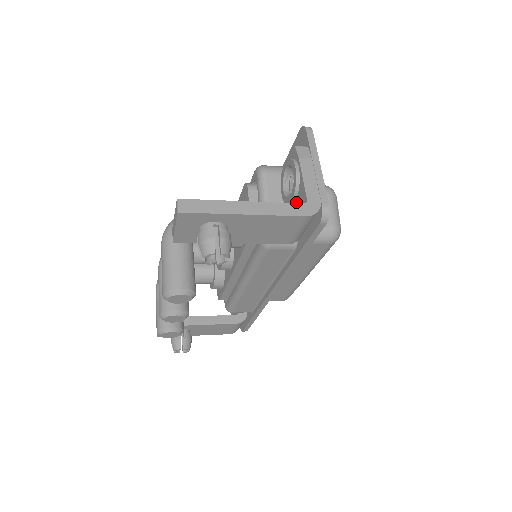
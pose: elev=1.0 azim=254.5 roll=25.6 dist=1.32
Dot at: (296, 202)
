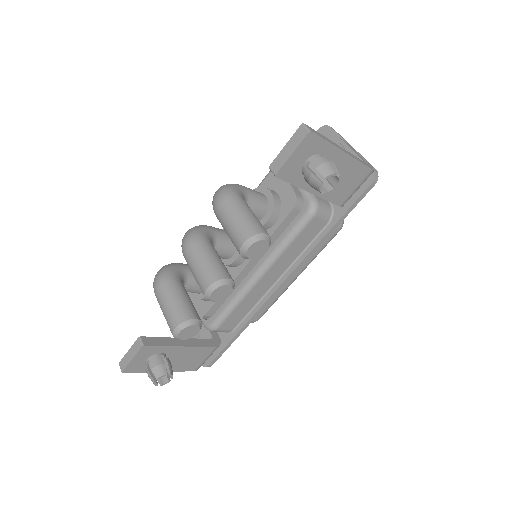
Dot at: occluded
